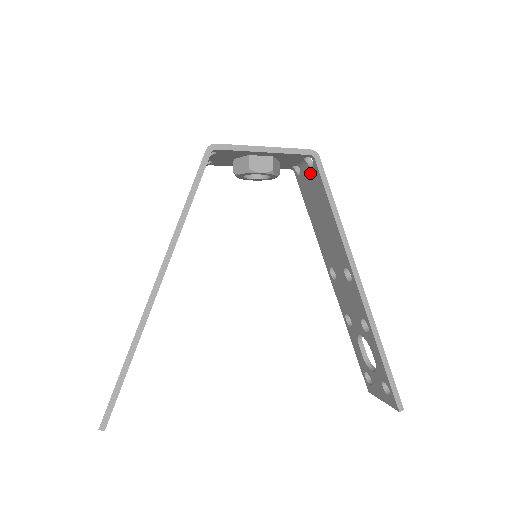
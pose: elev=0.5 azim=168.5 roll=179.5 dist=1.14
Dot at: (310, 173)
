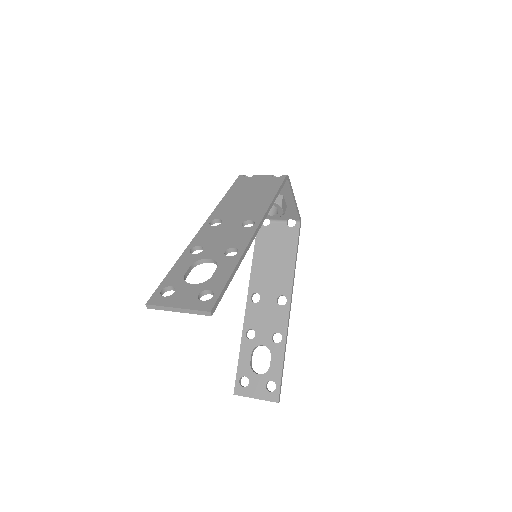
Dot at: (285, 229)
